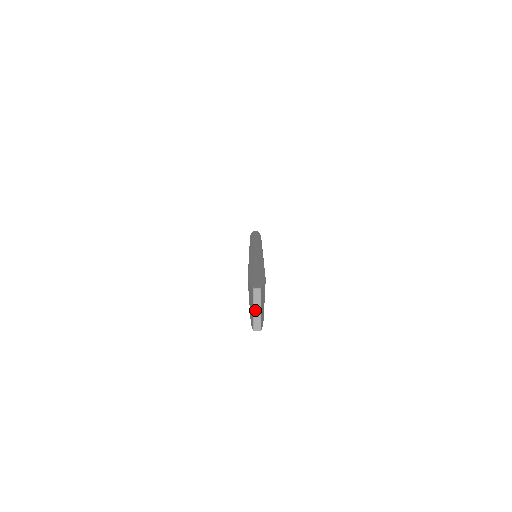
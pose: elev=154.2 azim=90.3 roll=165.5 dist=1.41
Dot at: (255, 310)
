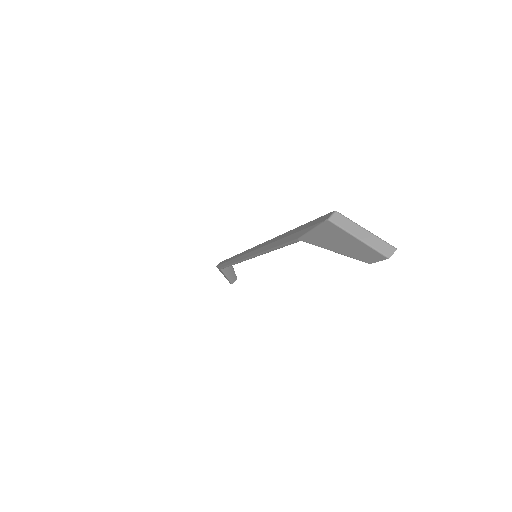
Dot at: (361, 237)
